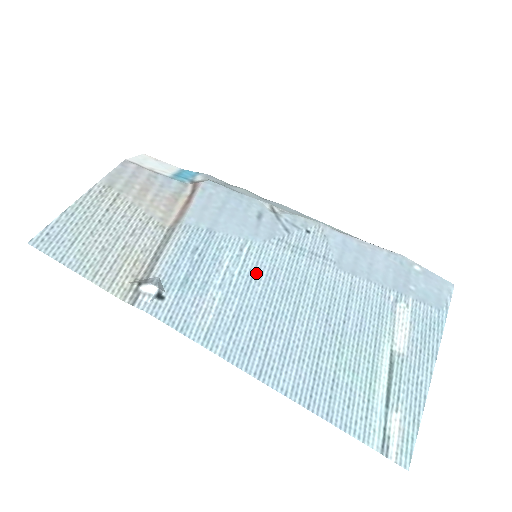
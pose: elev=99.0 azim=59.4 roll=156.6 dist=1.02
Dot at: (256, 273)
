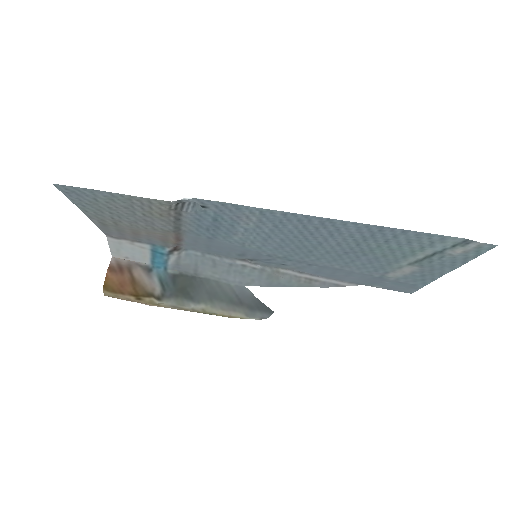
Dot at: (267, 243)
